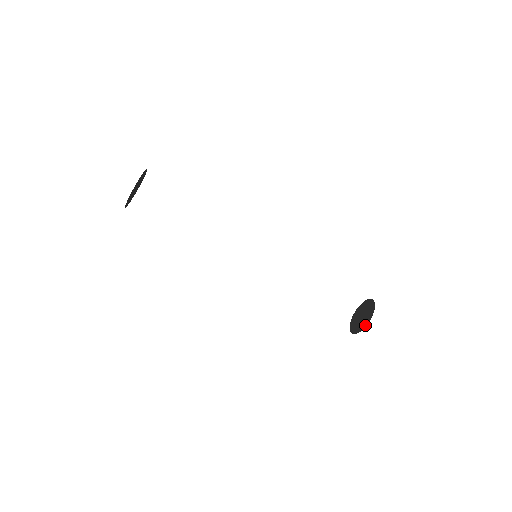
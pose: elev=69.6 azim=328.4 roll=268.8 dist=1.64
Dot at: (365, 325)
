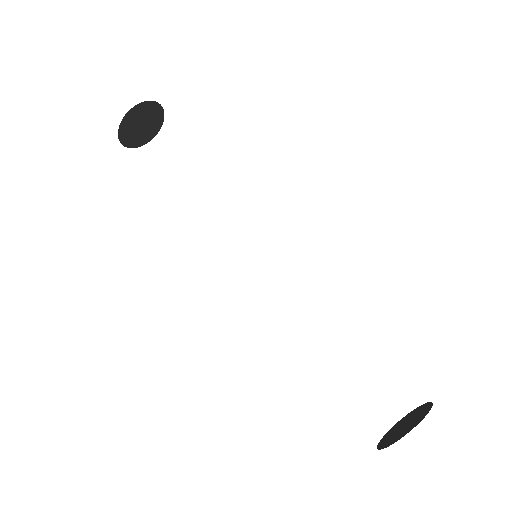
Dot at: (386, 445)
